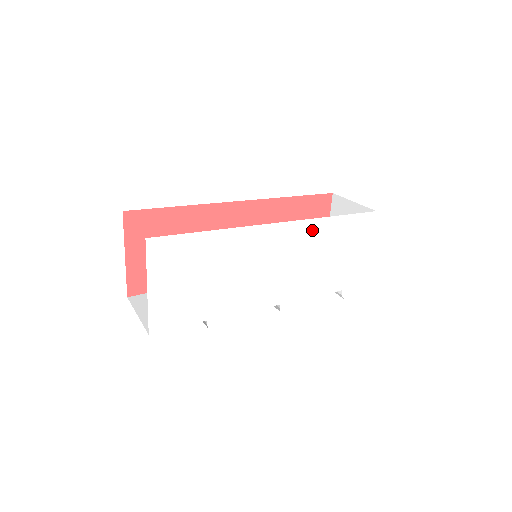
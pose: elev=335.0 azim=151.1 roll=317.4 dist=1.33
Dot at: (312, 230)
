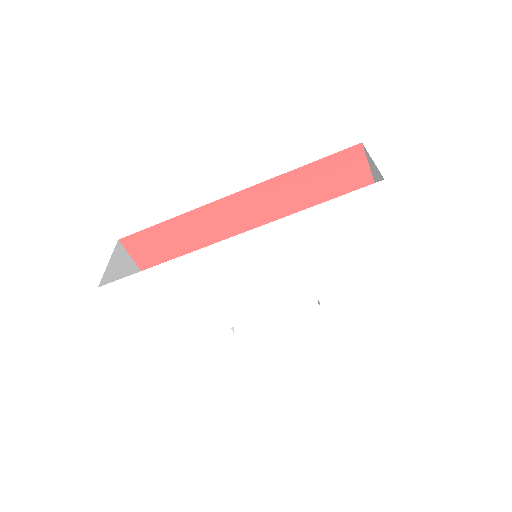
Dot at: (286, 231)
